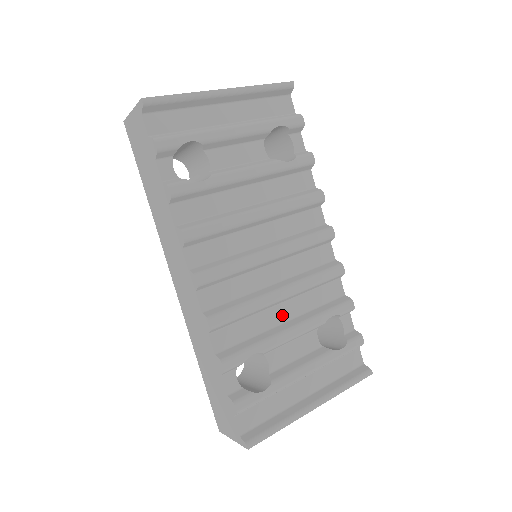
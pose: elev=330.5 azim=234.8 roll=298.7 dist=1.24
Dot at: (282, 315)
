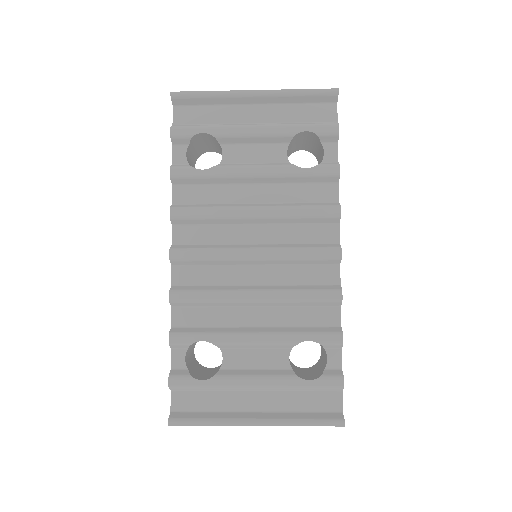
Dot at: (253, 319)
